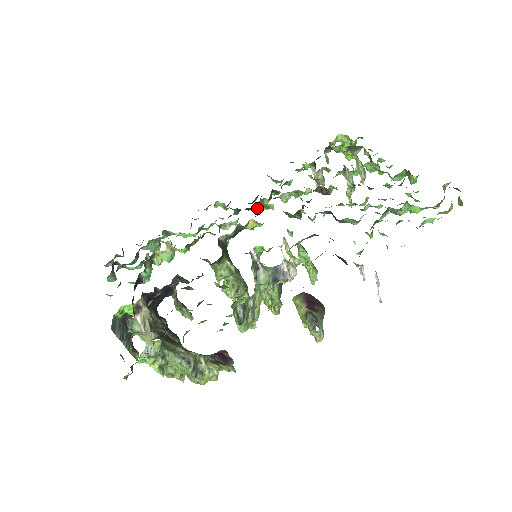
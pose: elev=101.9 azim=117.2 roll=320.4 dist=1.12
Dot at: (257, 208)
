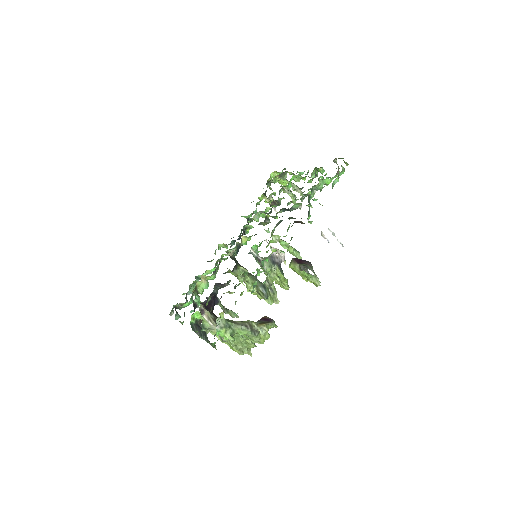
Dot at: occluded
